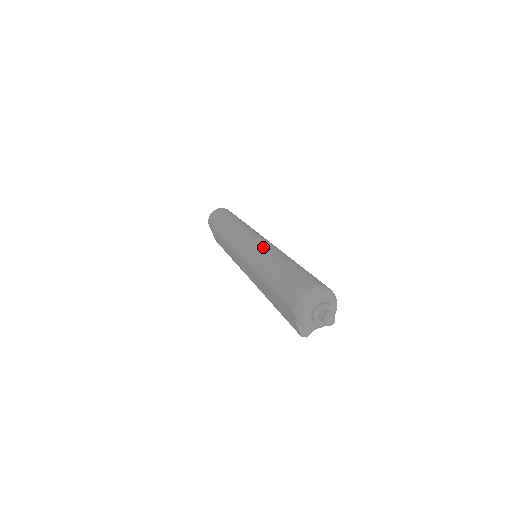
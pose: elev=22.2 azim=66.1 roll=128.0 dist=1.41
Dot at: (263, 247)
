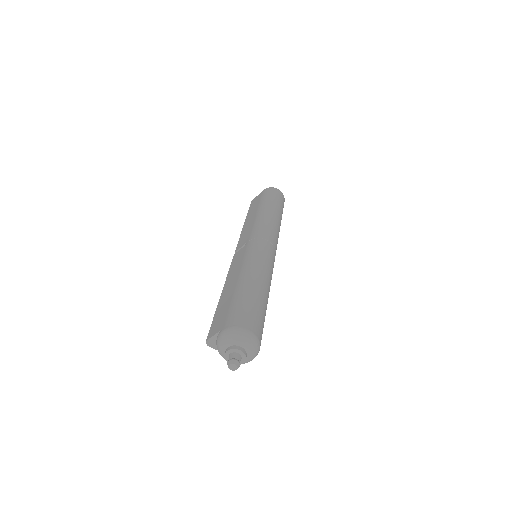
Dot at: (269, 264)
